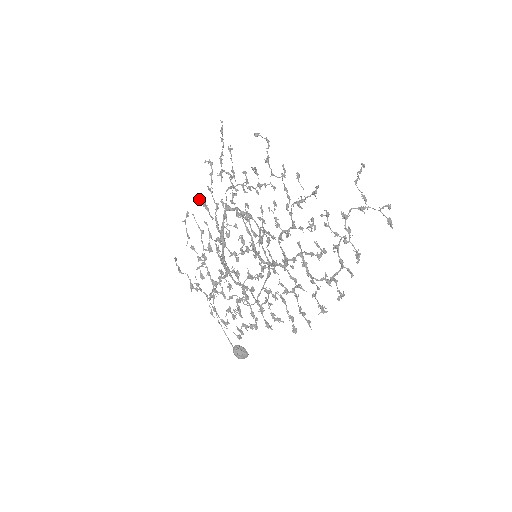
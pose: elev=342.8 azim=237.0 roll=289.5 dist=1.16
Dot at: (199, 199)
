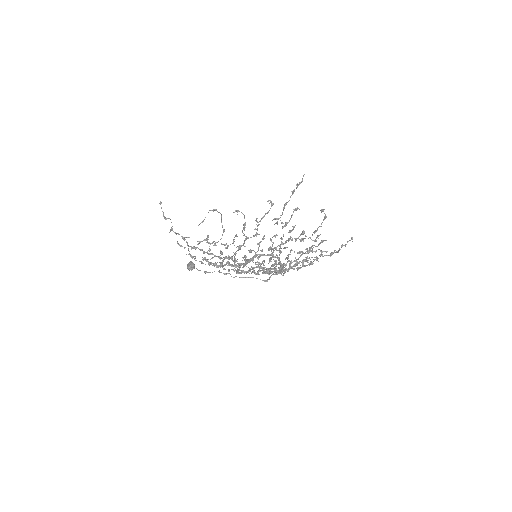
Dot at: occluded
